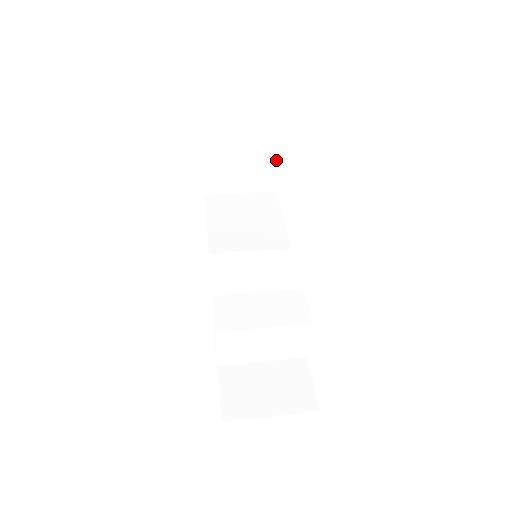
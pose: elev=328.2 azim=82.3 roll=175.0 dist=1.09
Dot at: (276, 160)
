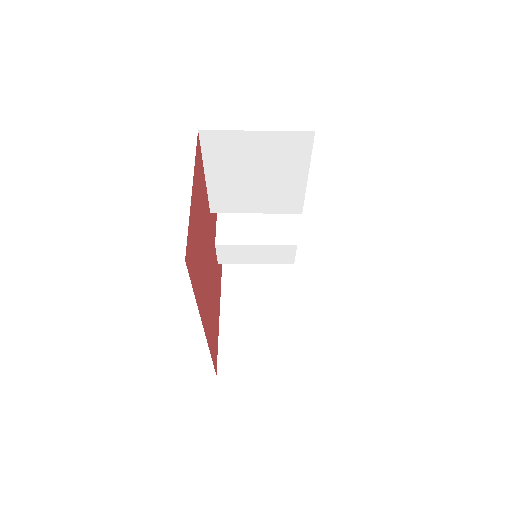
Dot at: occluded
